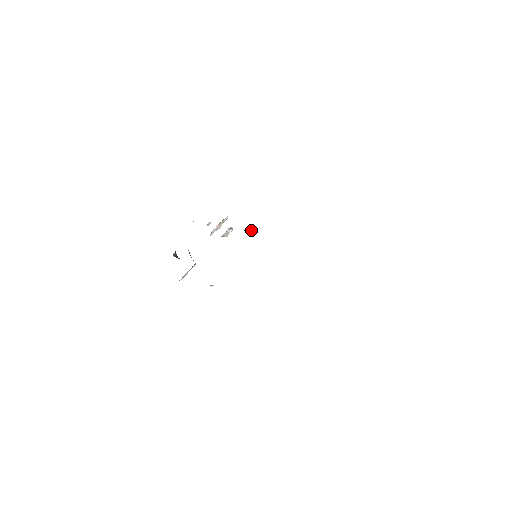
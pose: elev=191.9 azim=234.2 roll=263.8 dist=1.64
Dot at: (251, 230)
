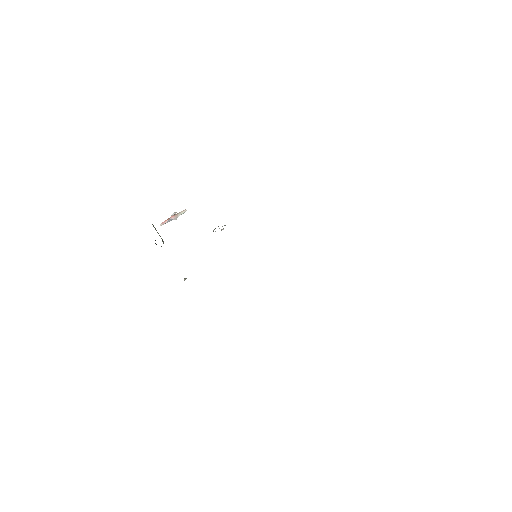
Dot at: occluded
